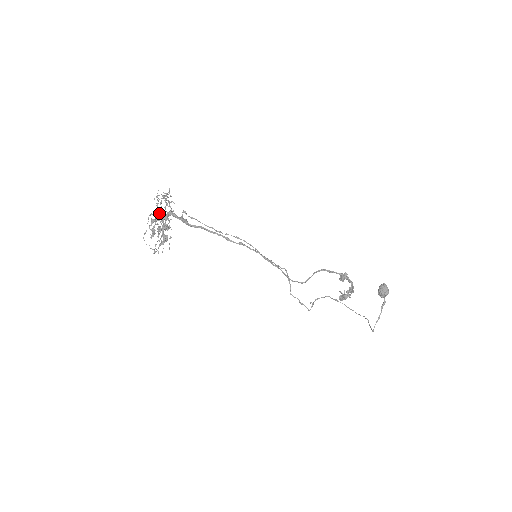
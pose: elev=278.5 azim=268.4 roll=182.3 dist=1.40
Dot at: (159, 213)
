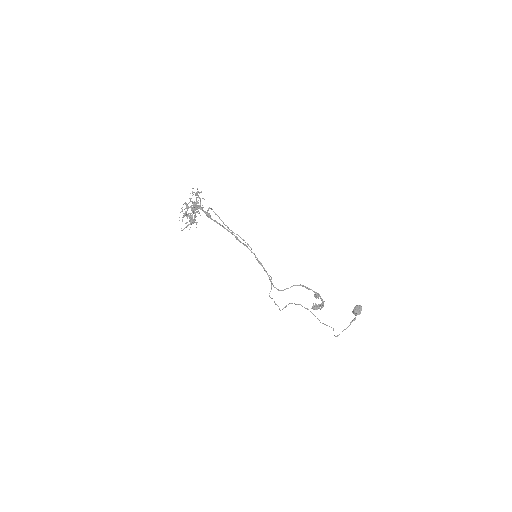
Dot at: occluded
